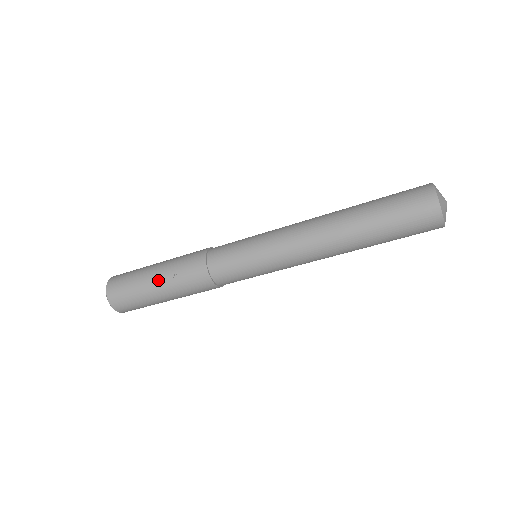
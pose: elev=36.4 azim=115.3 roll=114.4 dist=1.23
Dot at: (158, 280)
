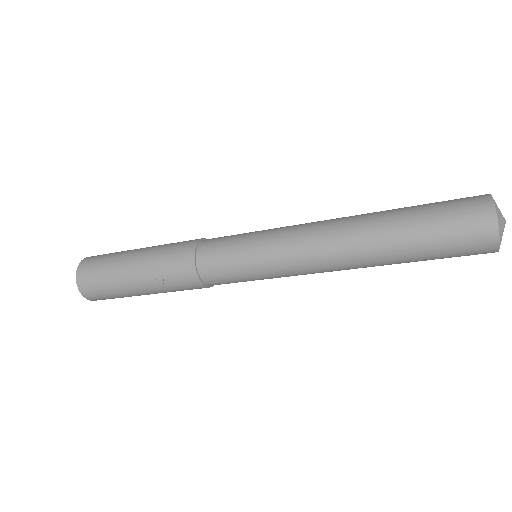
Dot at: (142, 287)
